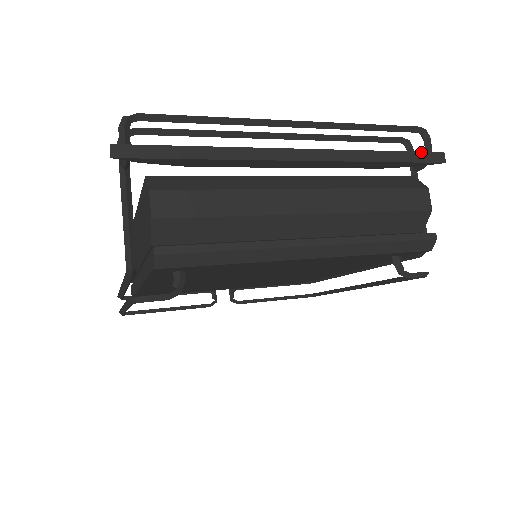
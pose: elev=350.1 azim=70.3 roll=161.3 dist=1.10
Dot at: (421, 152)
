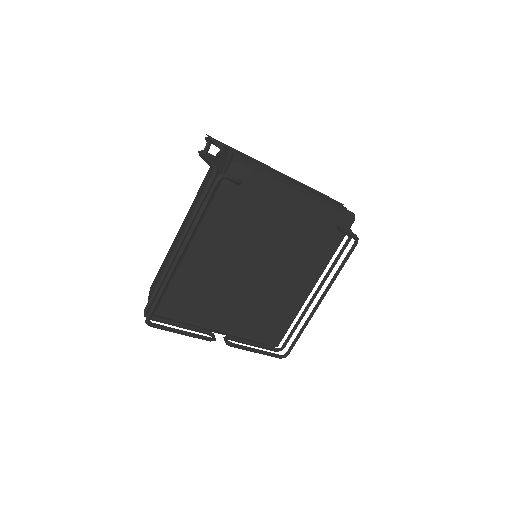
Dot at: occluded
